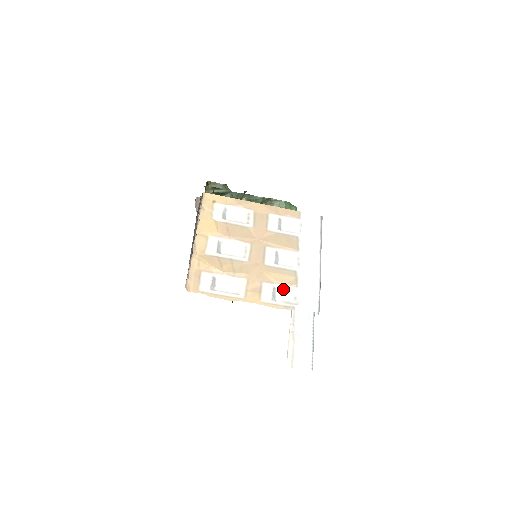
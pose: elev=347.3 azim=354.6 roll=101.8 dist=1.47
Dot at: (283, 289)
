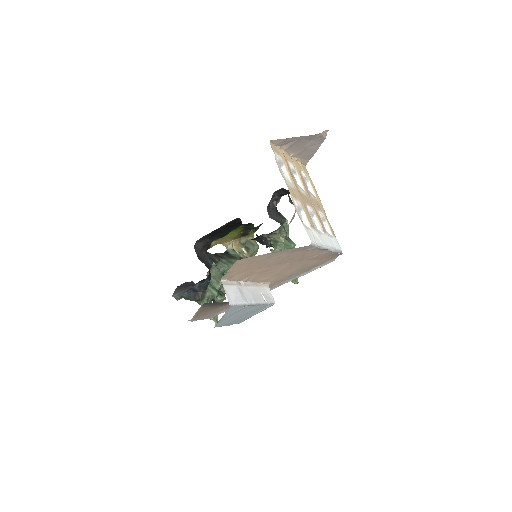
Dot at: (304, 218)
